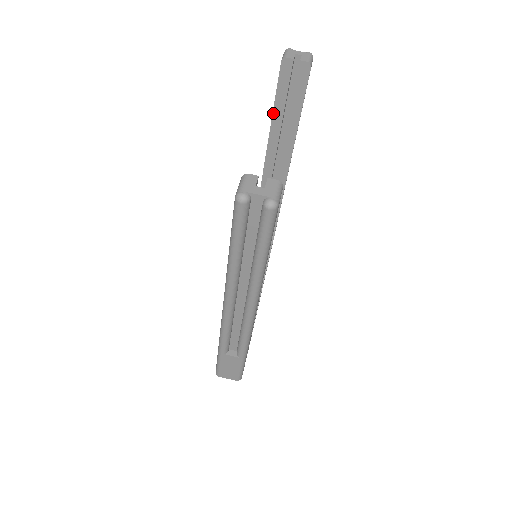
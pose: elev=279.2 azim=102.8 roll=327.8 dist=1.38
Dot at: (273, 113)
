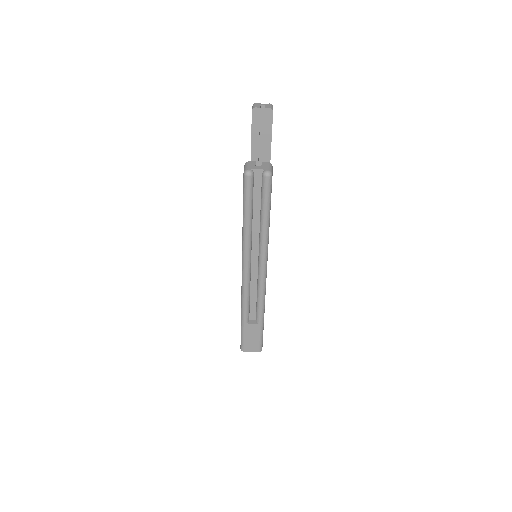
Dot at: (251, 149)
